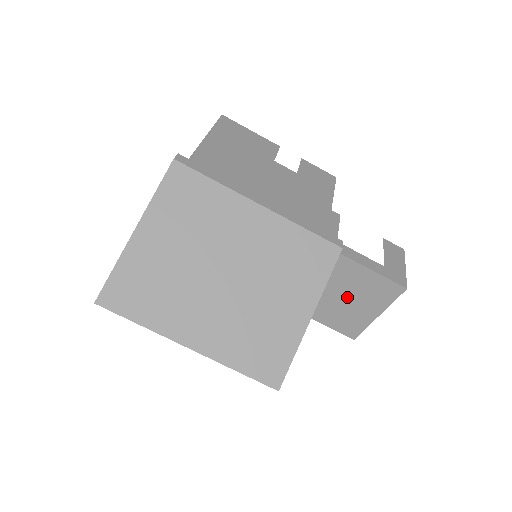
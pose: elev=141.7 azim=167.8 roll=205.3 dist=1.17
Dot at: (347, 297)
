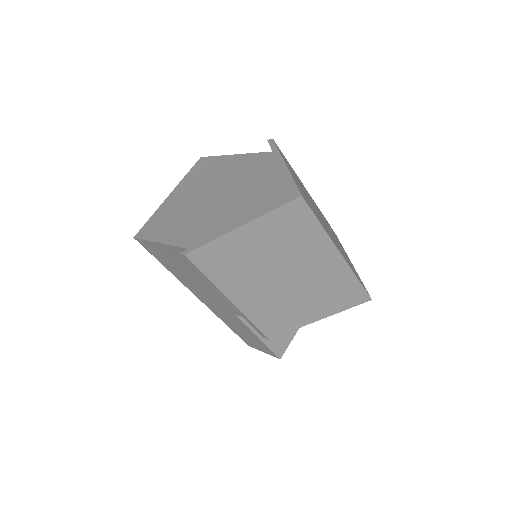
Dot at: occluded
